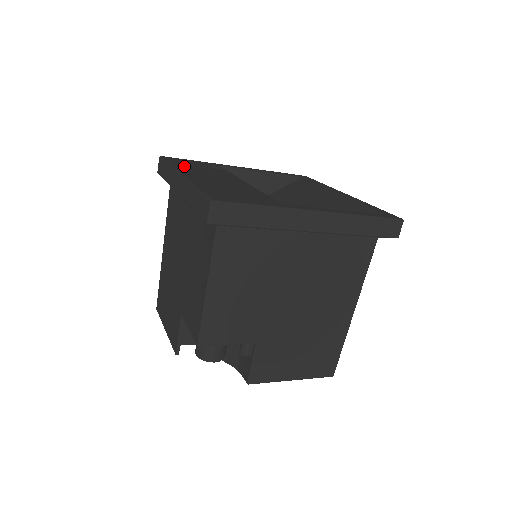
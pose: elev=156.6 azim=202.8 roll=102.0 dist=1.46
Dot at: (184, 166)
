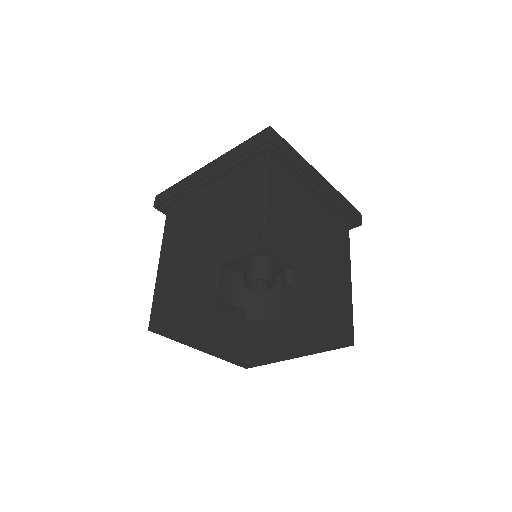
Dot at: occluded
